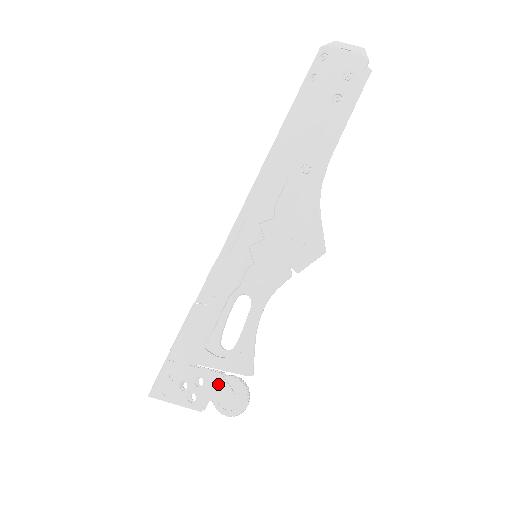
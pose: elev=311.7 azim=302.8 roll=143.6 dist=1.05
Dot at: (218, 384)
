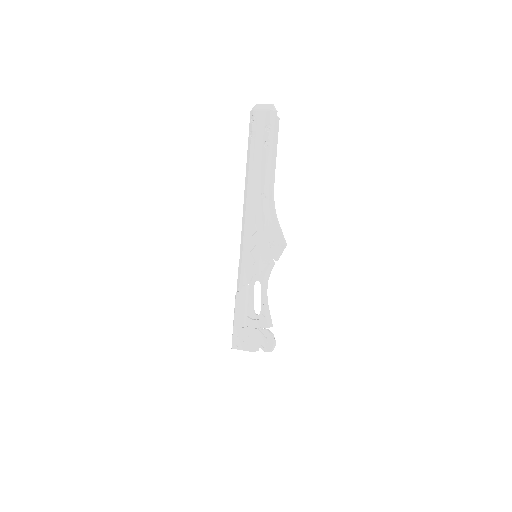
Dot at: (258, 335)
